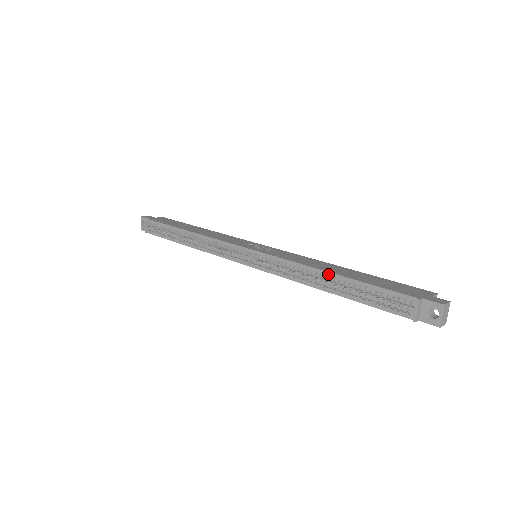
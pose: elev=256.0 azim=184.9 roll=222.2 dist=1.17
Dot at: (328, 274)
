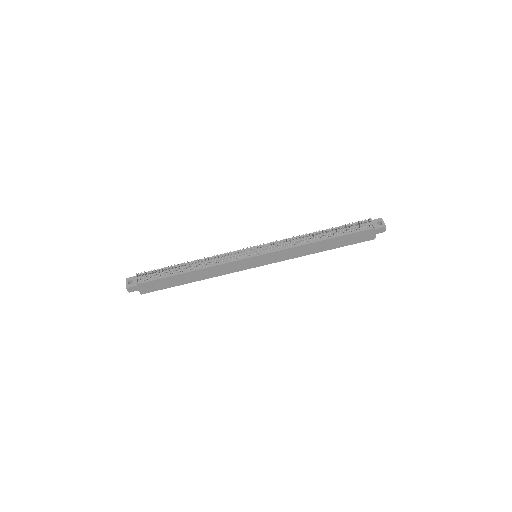
Dot at: occluded
